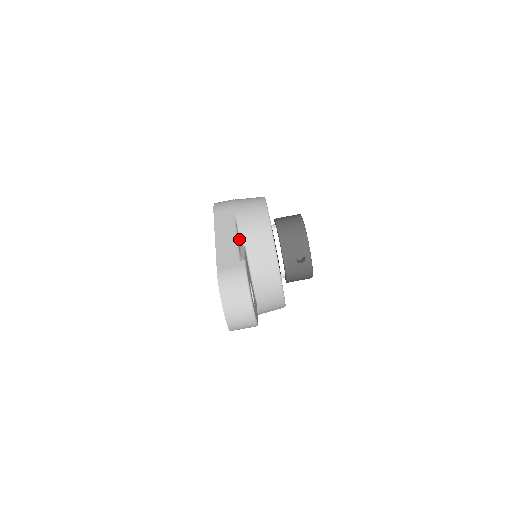
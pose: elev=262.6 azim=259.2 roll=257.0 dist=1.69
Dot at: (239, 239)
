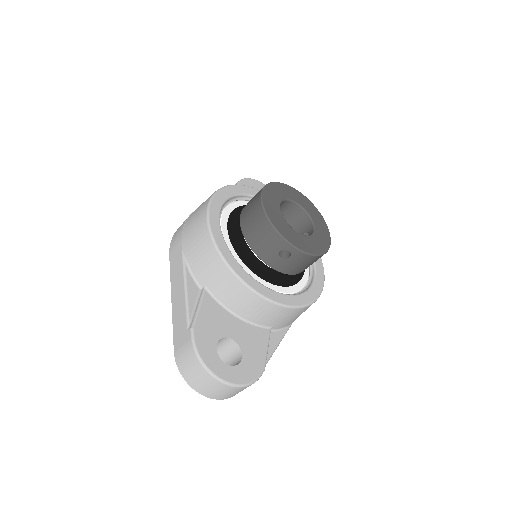
Dot at: (196, 282)
